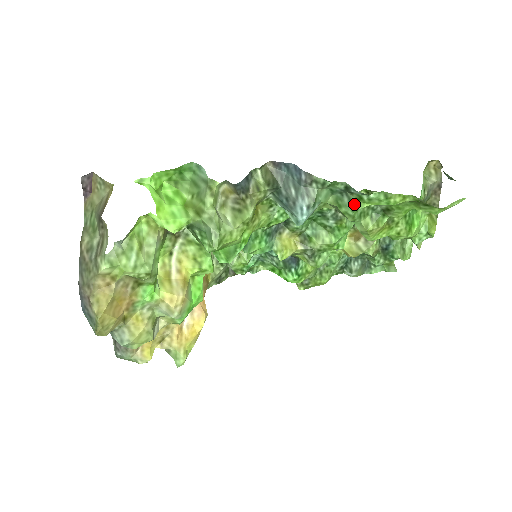
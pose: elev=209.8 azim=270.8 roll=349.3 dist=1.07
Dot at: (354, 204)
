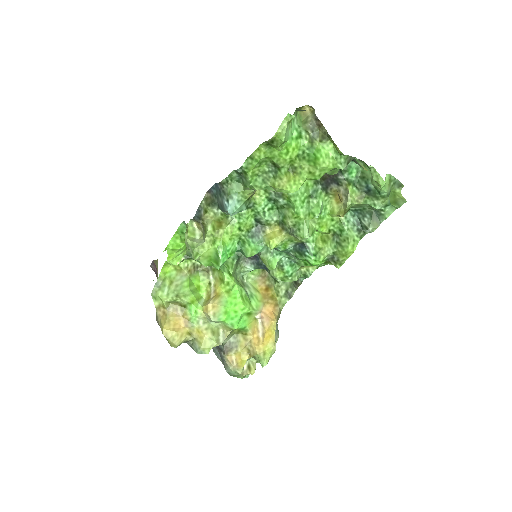
Dot at: (247, 178)
